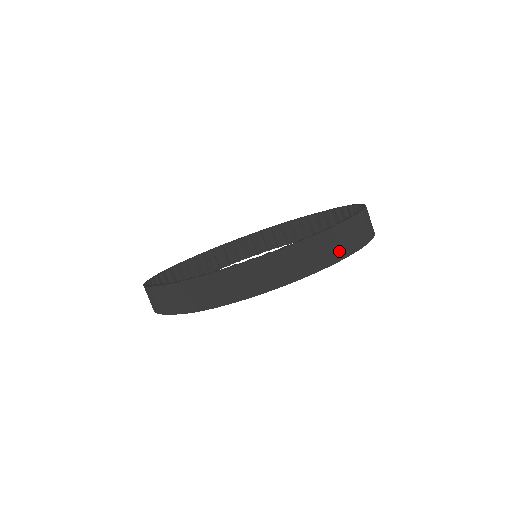
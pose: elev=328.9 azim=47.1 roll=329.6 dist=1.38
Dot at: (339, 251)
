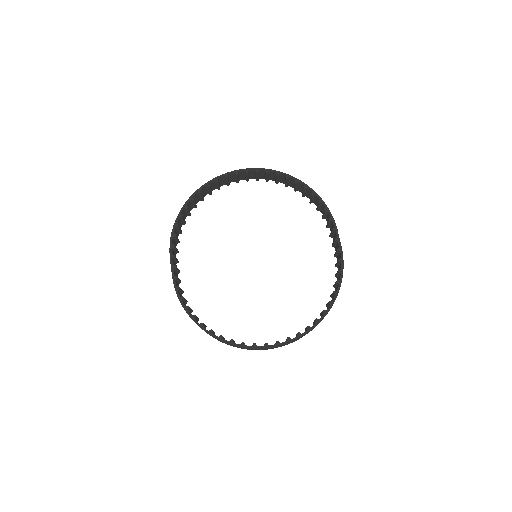
Dot at: (265, 349)
